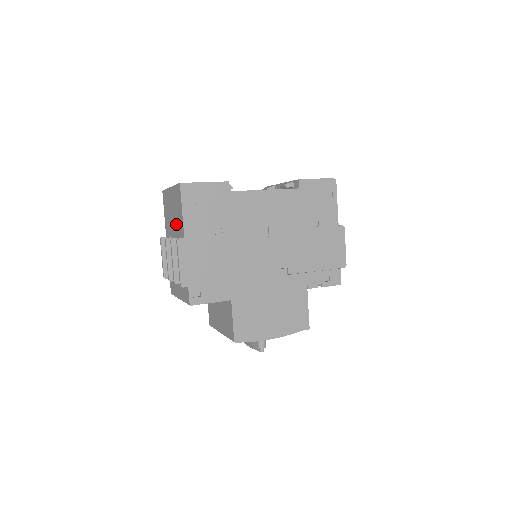
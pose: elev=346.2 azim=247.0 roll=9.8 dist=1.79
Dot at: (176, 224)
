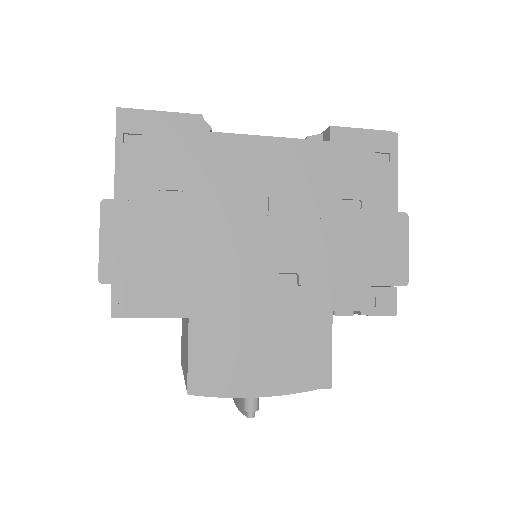
Dot at: occluded
